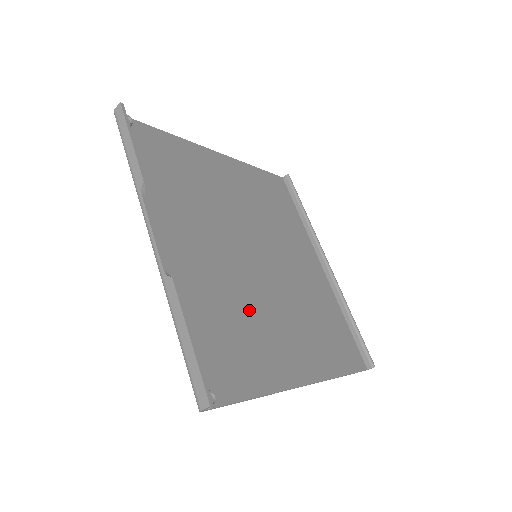
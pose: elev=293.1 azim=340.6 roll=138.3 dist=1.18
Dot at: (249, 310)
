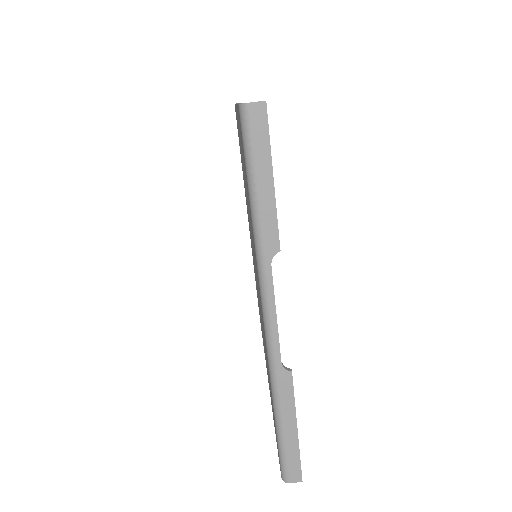
Dot at: occluded
